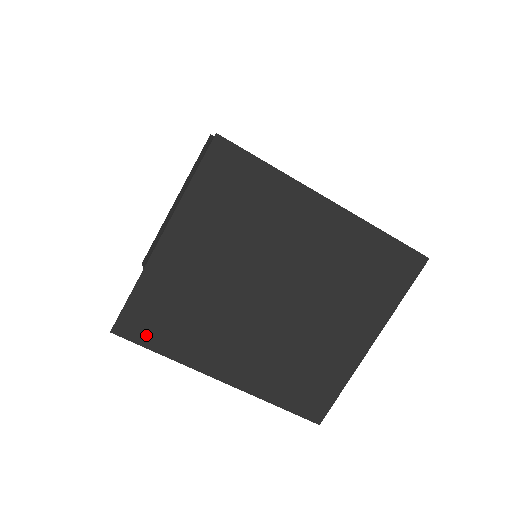
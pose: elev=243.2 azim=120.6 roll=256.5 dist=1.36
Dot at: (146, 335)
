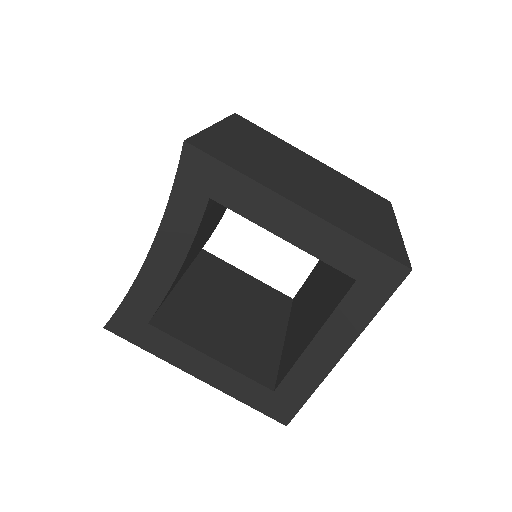
Dot at: (218, 155)
